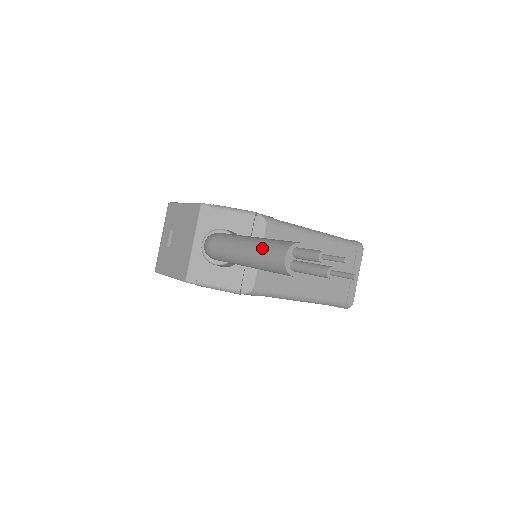
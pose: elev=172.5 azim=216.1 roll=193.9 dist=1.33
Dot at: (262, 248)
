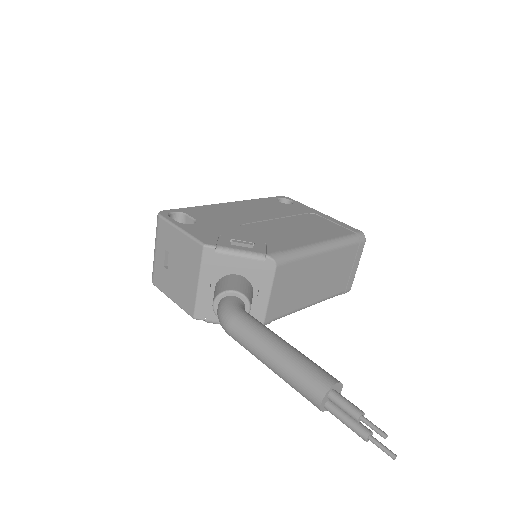
Dot at: (293, 376)
